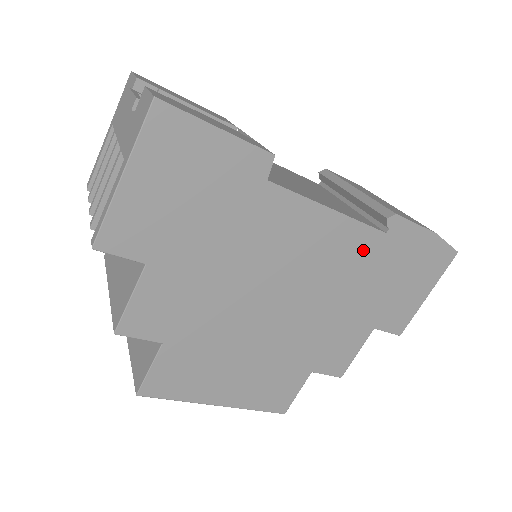
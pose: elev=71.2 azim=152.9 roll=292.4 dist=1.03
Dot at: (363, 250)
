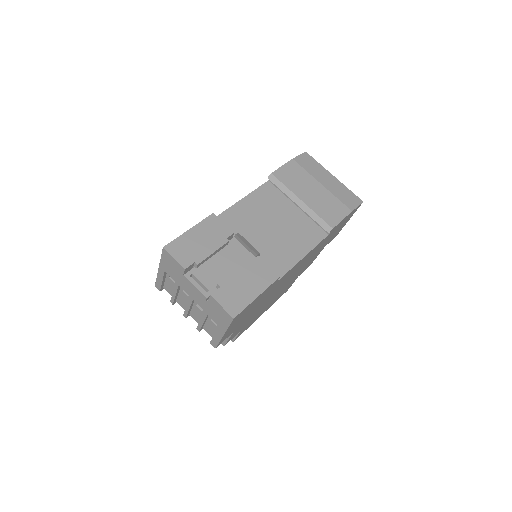
Dot at: (318, 246)
